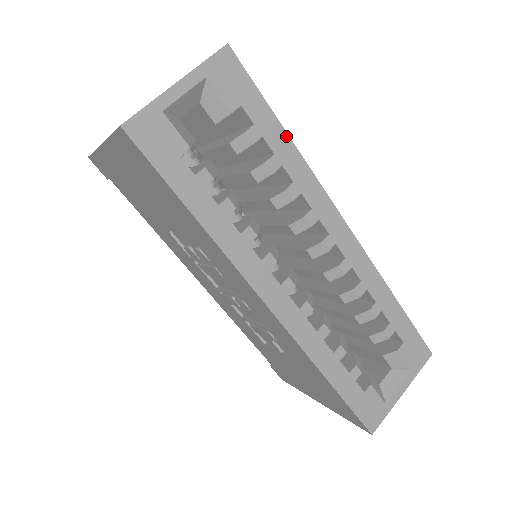
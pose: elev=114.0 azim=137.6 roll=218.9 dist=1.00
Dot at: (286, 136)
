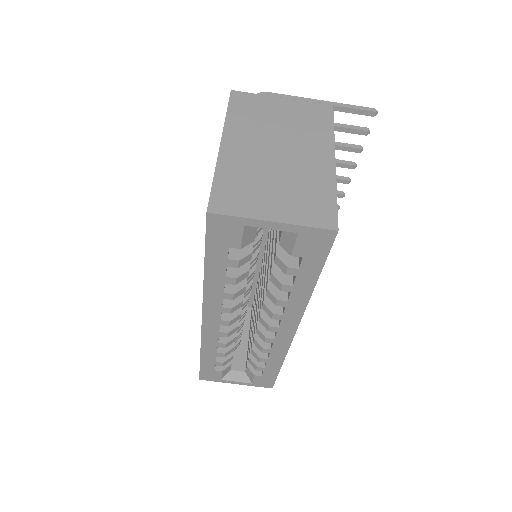
Dot at: (313, 286)
